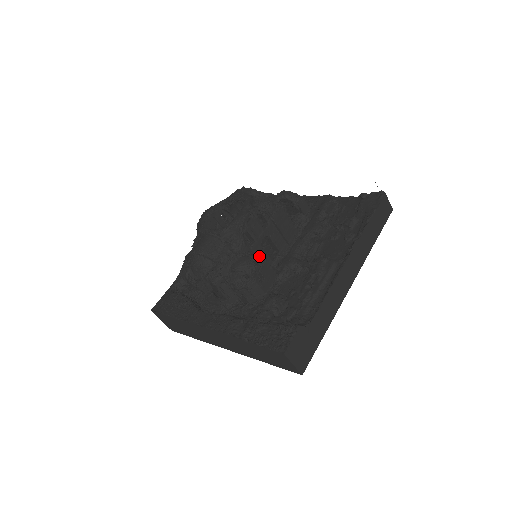
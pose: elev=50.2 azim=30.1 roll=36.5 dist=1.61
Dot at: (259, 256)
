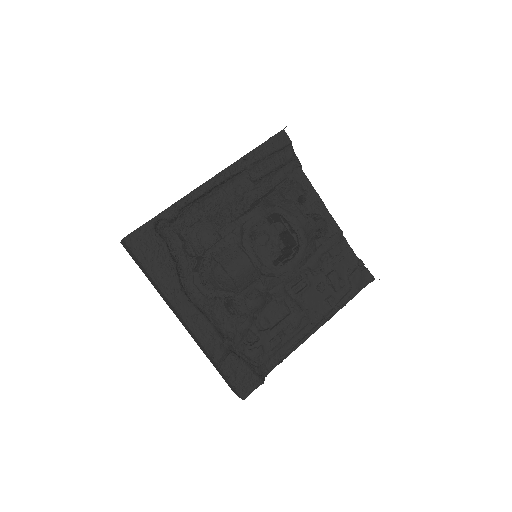
Dot at: (272, 298)
